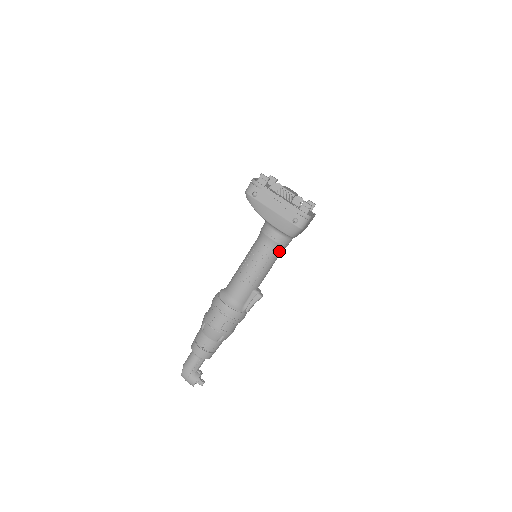
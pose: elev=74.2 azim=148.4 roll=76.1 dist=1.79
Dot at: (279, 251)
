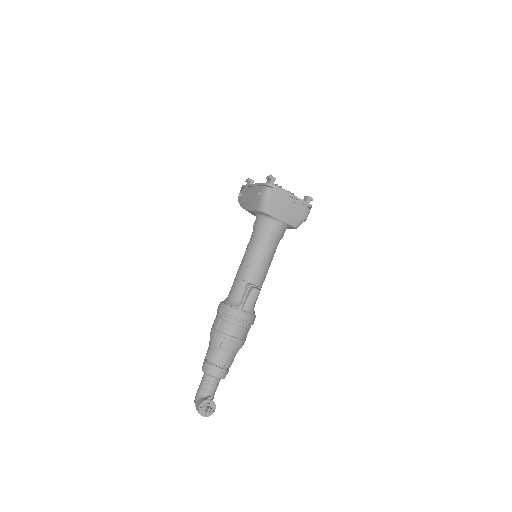
Dot at: (265, 237)
